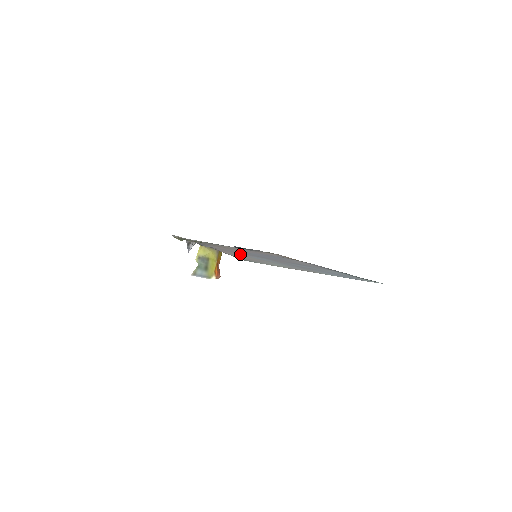
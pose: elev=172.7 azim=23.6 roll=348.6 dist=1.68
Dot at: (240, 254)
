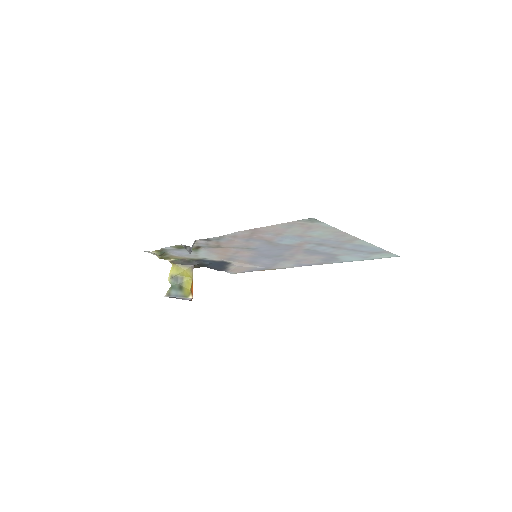
Dot at: (273, 234)
